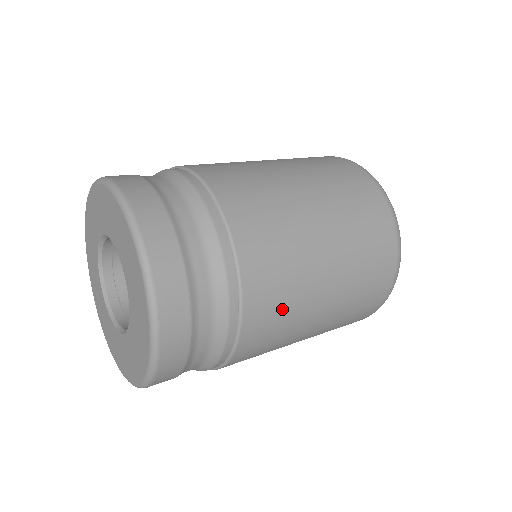
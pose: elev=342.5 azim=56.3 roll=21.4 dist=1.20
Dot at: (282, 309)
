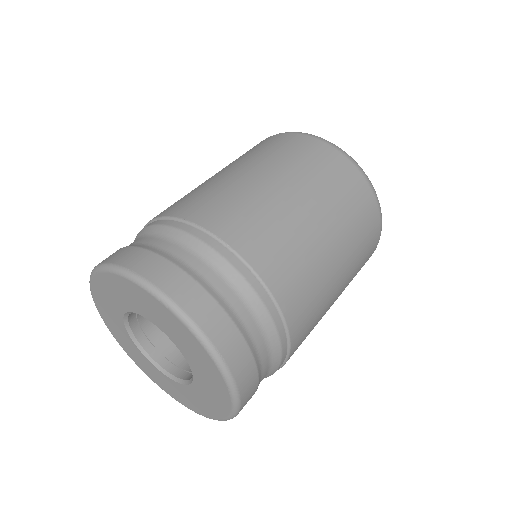
Dot at: occluded
